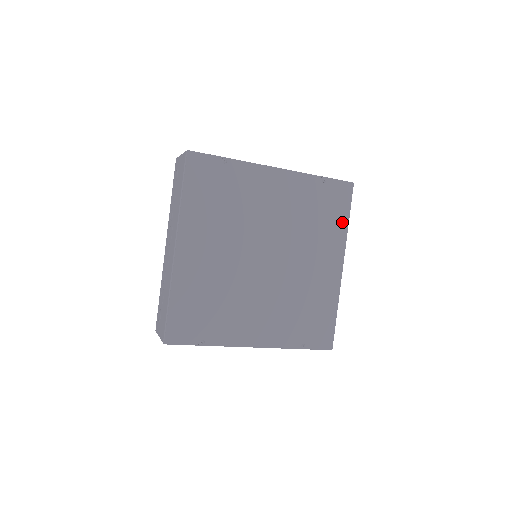
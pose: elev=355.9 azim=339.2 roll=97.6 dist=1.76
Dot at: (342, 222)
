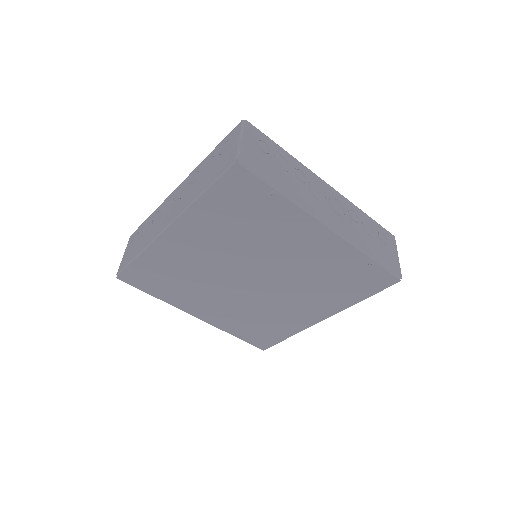
Dot at: (356, 297)
